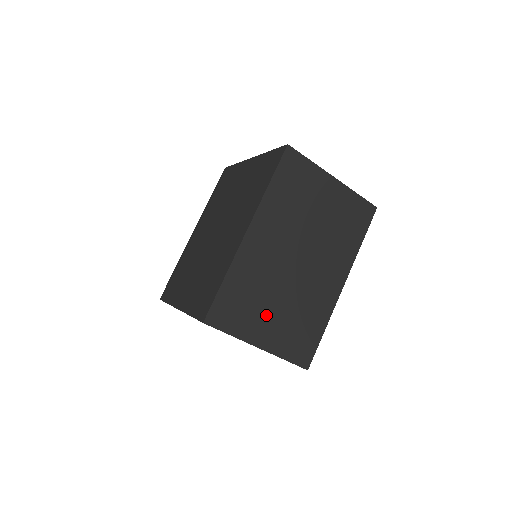
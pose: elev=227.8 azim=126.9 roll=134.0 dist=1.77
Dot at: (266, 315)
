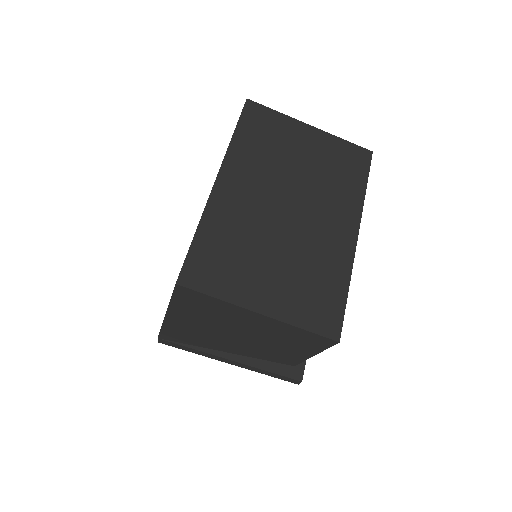
Dot at: (261, 272)
